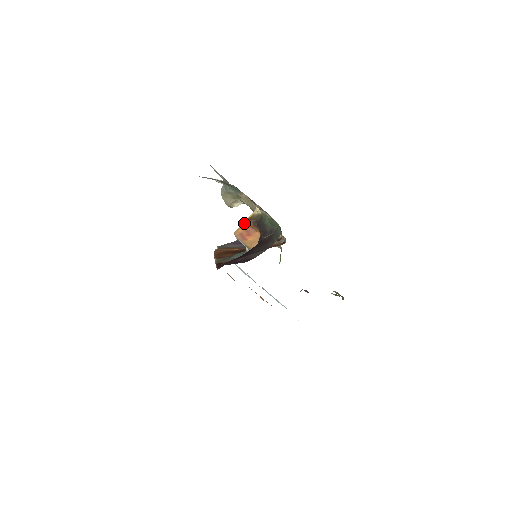
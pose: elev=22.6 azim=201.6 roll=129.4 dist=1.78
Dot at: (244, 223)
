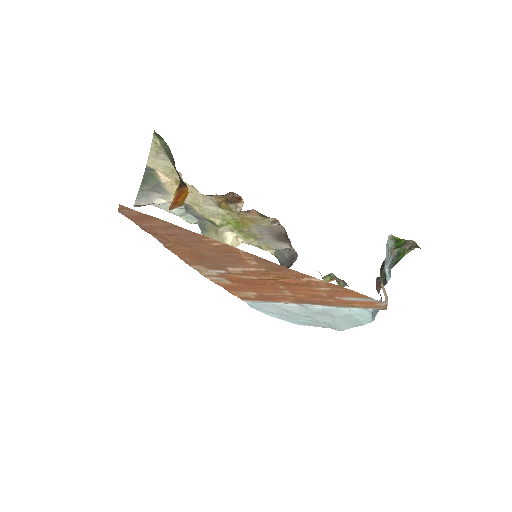
Dot at: (174, 195)
